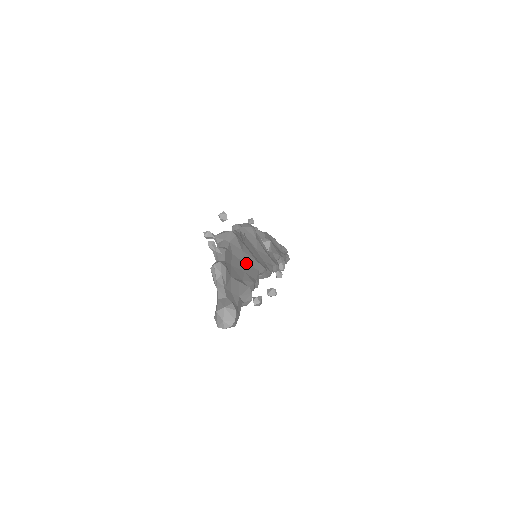
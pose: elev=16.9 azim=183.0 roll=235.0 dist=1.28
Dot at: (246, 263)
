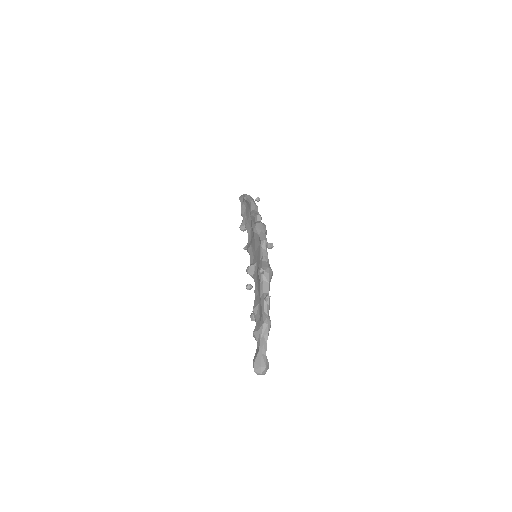
Dot at: occluded
